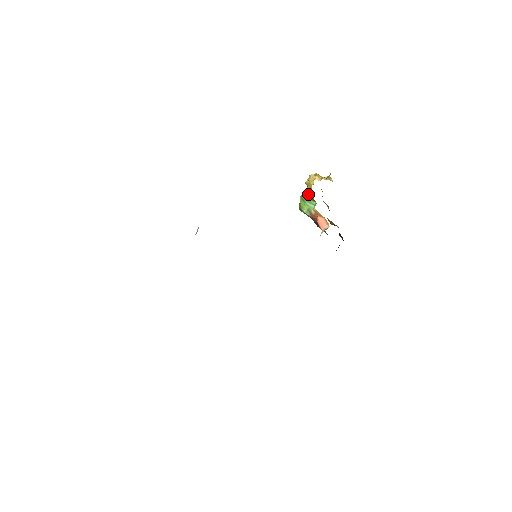
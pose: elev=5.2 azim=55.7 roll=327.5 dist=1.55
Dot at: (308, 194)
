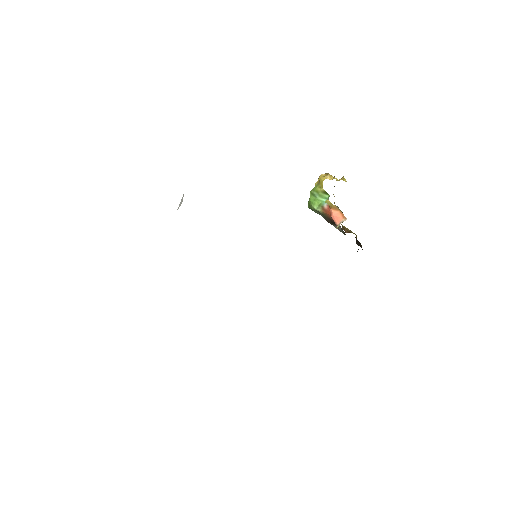
Dot at: (319, 187)
